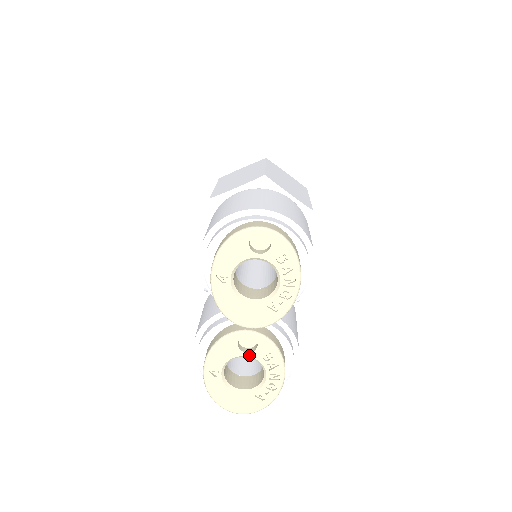
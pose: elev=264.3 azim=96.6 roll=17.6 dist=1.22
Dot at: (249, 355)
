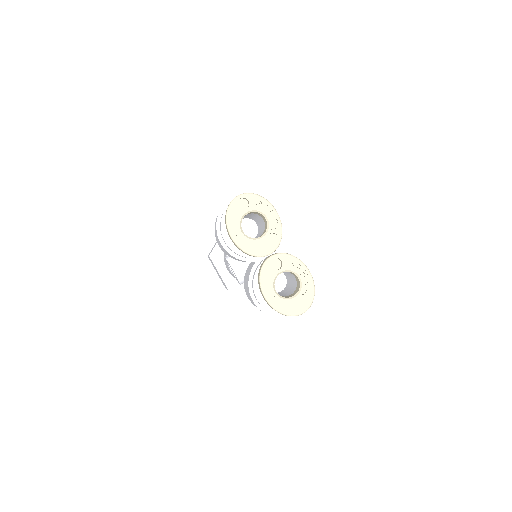
Dot at: (281, 270)
